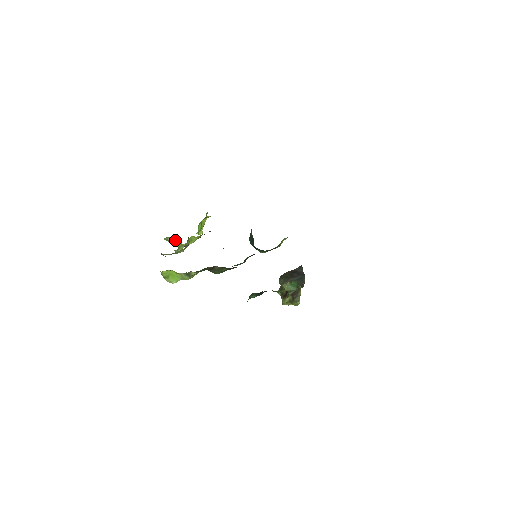
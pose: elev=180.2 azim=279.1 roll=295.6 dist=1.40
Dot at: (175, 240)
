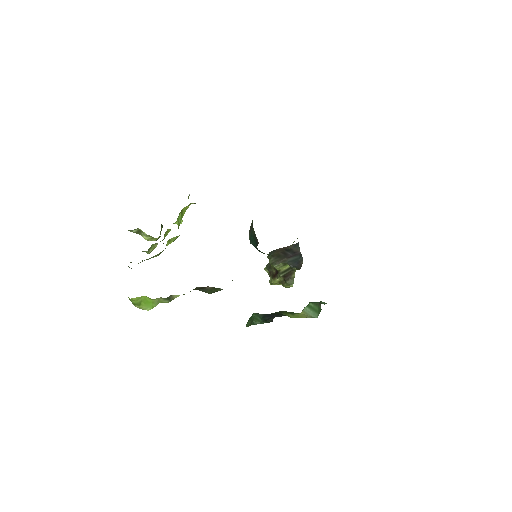
Dot at: (144, 233)
